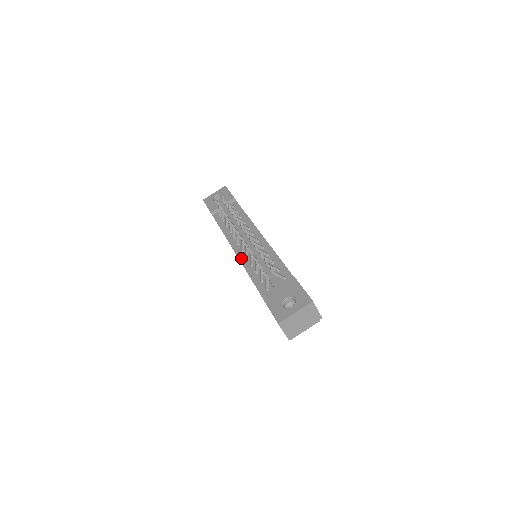
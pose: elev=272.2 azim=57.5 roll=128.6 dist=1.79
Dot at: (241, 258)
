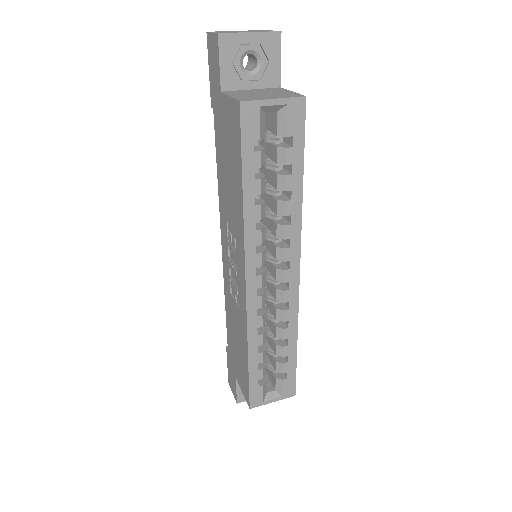
Dot at: occluded
